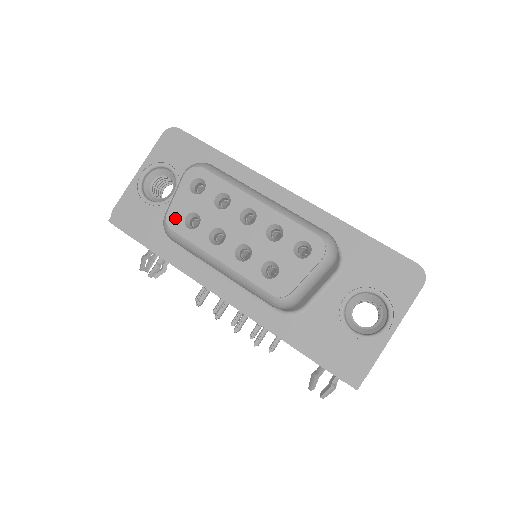
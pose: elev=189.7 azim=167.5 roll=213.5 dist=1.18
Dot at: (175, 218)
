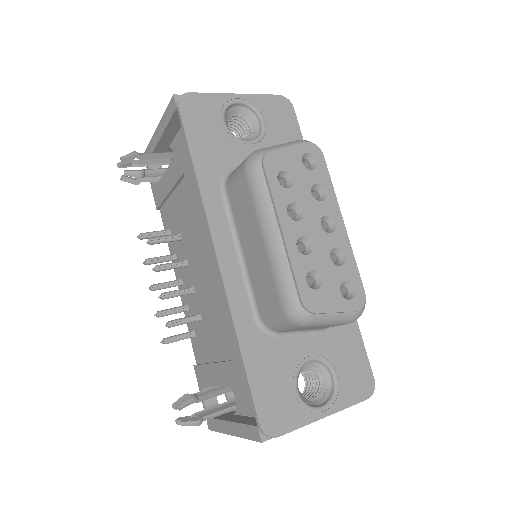
Dot at: (274, 161)
